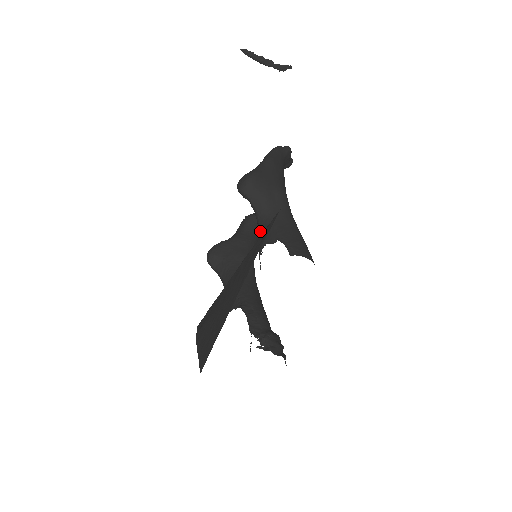
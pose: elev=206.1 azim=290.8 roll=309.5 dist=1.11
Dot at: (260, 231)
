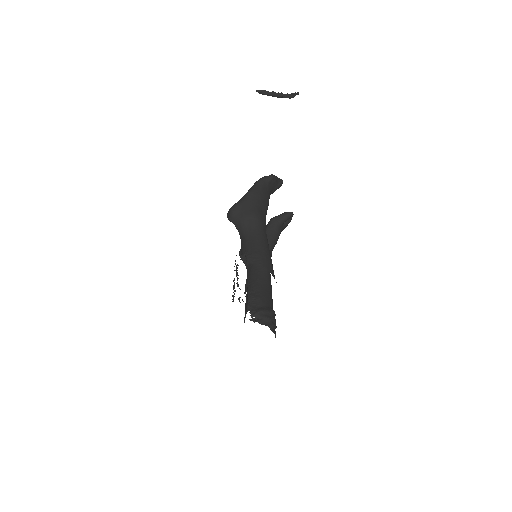
Dot at: (241, 245)
